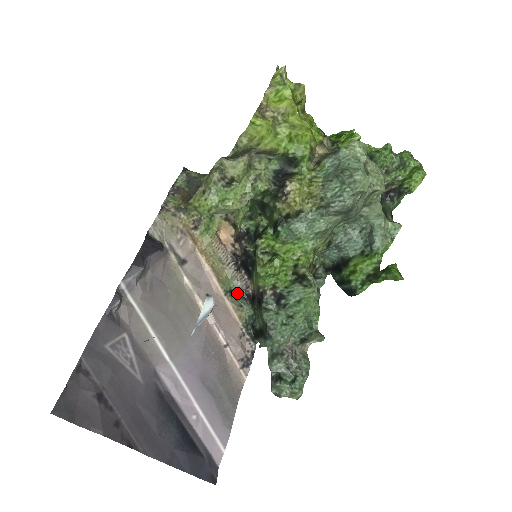
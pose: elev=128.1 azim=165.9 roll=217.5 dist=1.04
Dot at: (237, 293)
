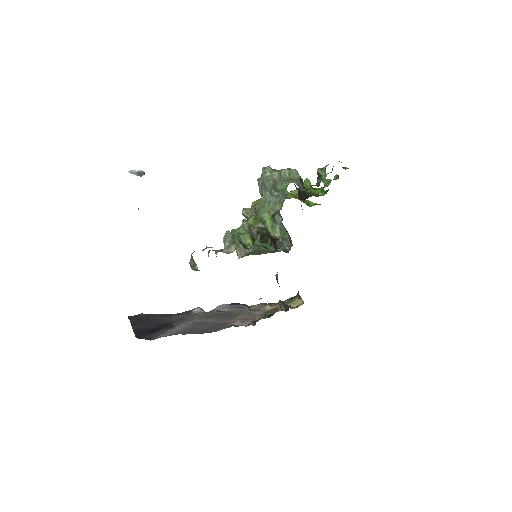
Dot at: occluded
